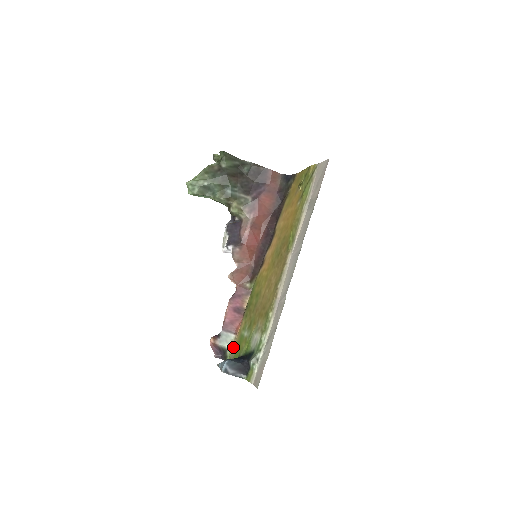
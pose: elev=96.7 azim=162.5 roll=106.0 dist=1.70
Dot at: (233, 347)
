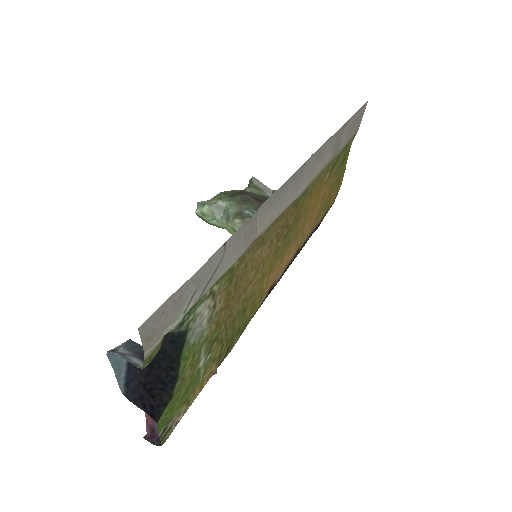
Dot at: (181, 416)
